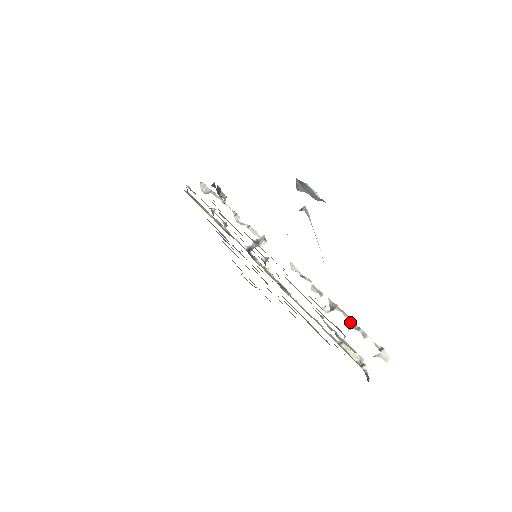
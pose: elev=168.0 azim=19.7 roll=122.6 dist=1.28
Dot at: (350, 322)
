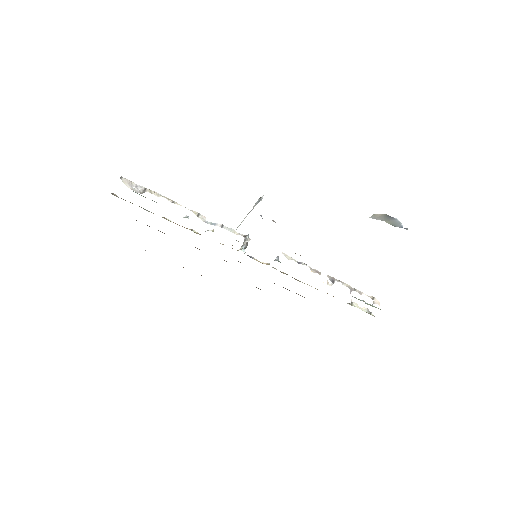
Dot at: (348, 287)
